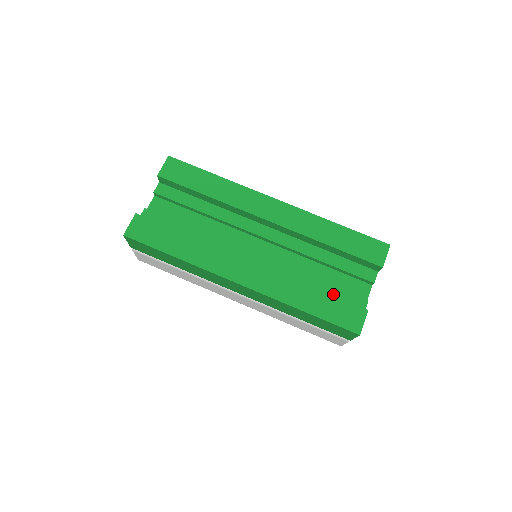
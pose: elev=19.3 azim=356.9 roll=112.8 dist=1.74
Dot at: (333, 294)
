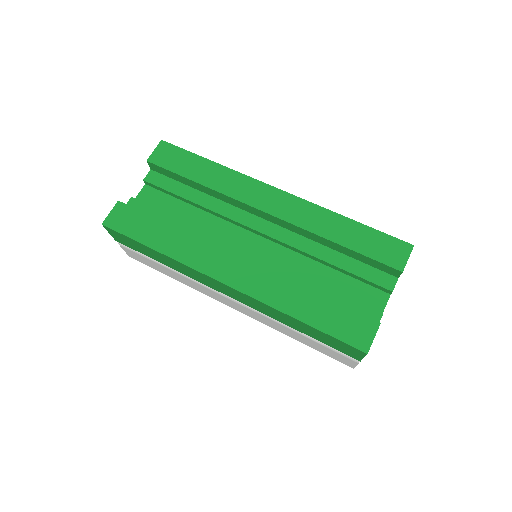
Dot at: (339, 302)
